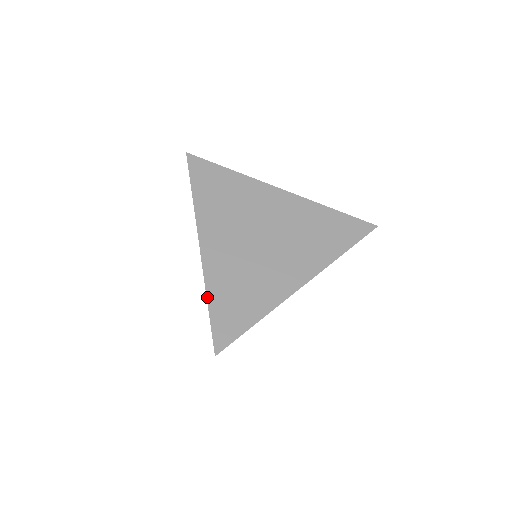
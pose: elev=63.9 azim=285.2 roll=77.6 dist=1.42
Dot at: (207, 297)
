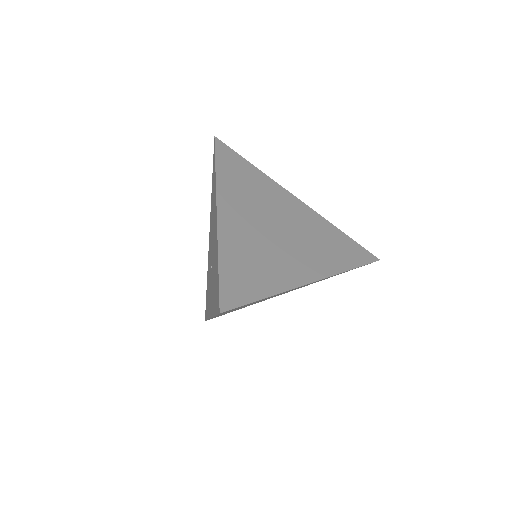
Dot at: occluded
